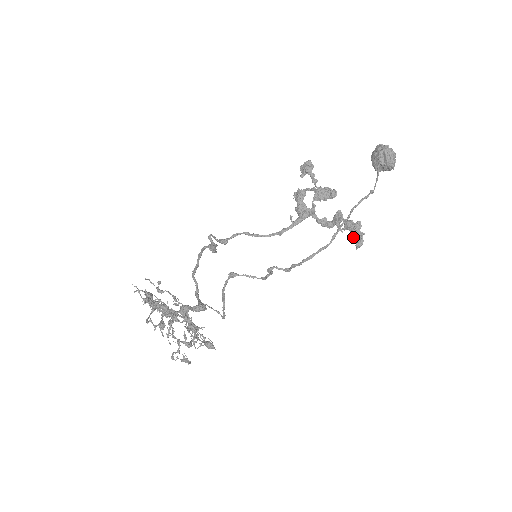
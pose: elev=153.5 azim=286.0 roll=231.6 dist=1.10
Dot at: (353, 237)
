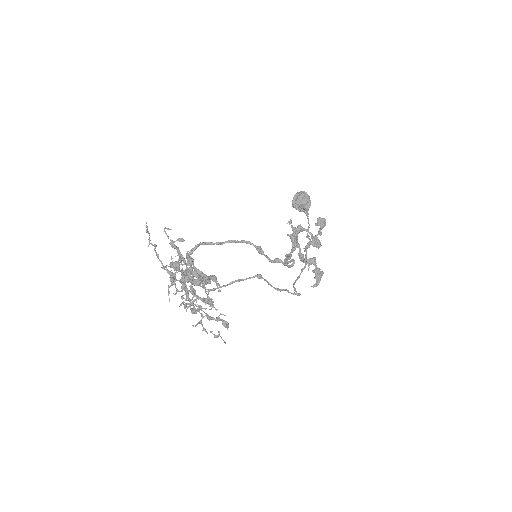
Dot at: occluded
